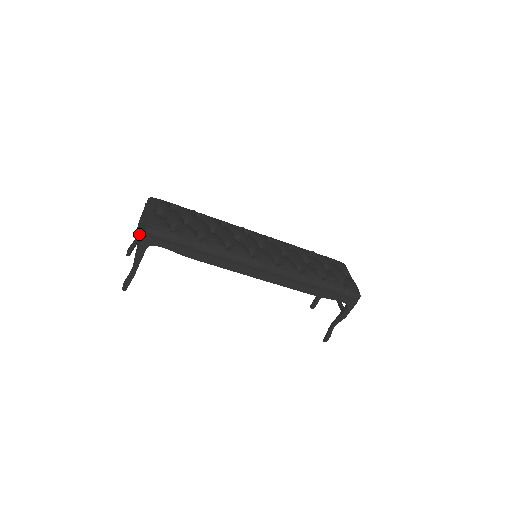
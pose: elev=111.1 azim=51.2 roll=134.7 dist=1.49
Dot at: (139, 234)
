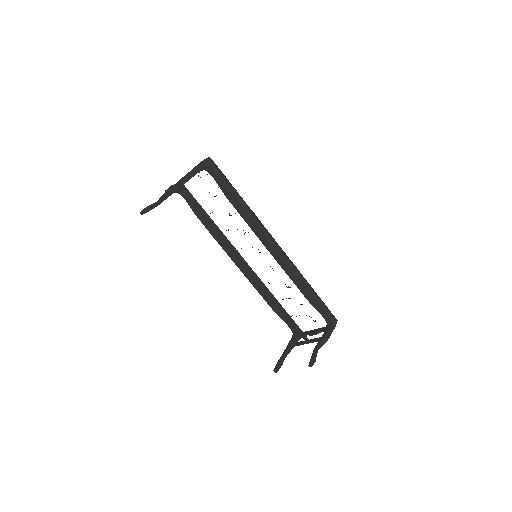
Dot at: occluded
